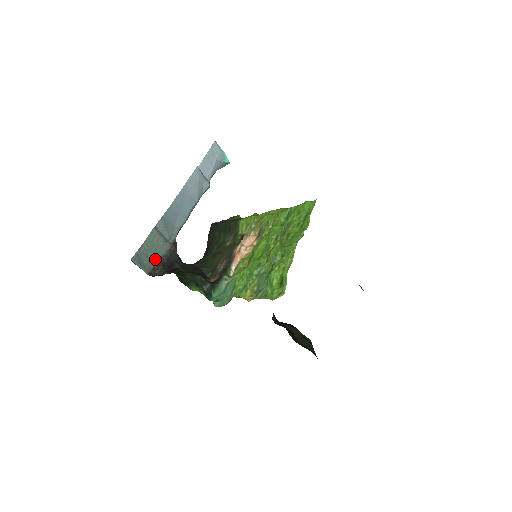
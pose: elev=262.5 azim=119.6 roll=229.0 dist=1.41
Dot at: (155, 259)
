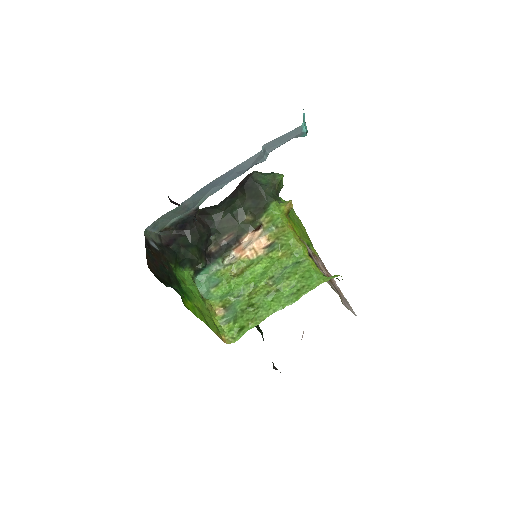
Dot at: (171, 221)
